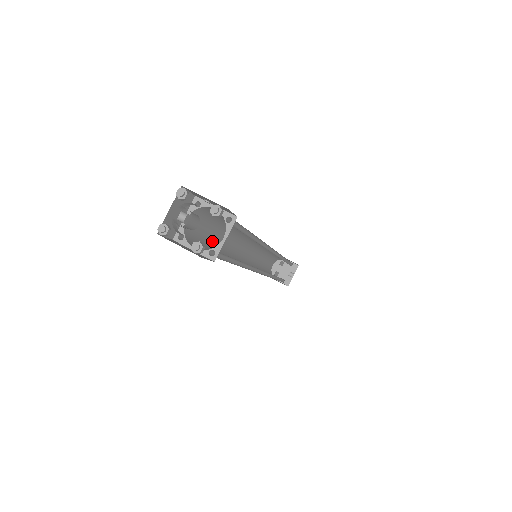
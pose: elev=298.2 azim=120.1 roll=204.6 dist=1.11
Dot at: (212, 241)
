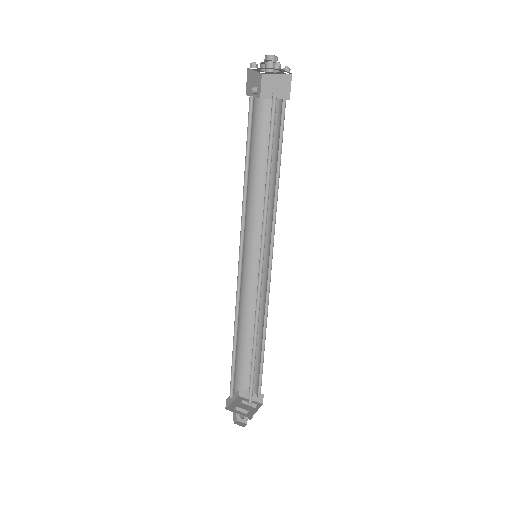
Dot at: (249, 161)
